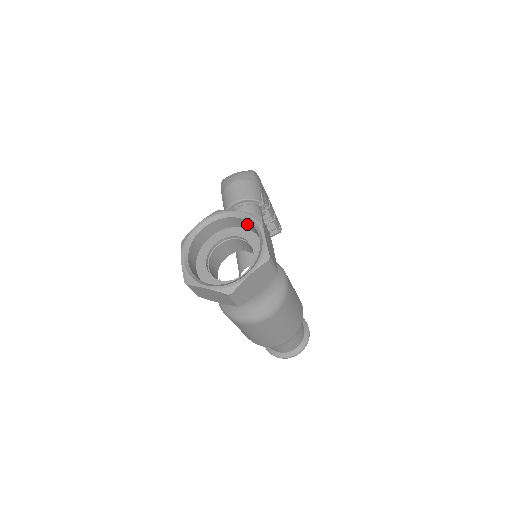
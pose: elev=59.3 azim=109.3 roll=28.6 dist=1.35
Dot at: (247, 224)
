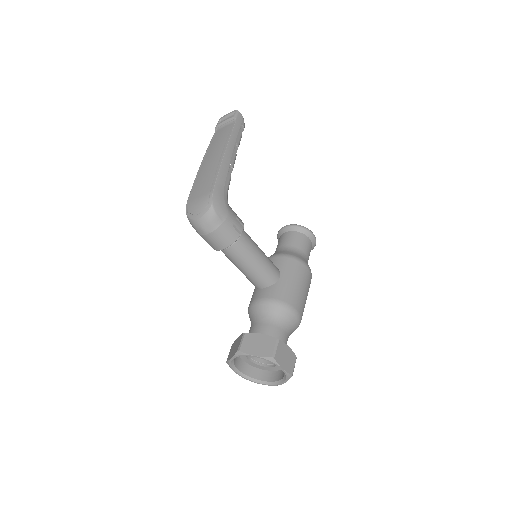
Dot at: occluded
